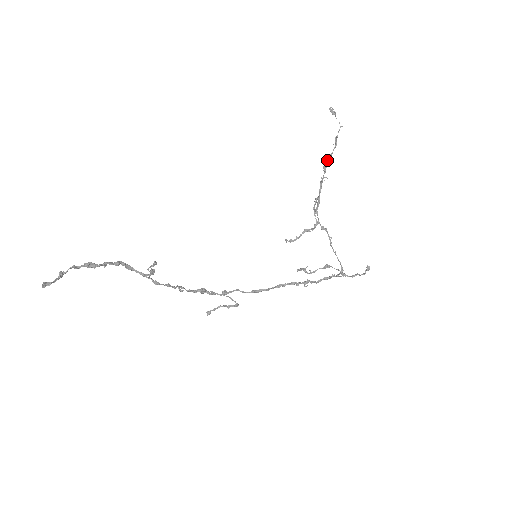
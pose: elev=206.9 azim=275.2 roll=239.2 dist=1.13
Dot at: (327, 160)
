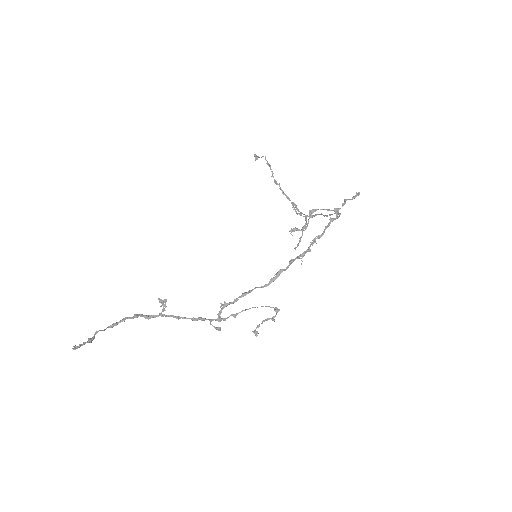
Dot at: occluded
